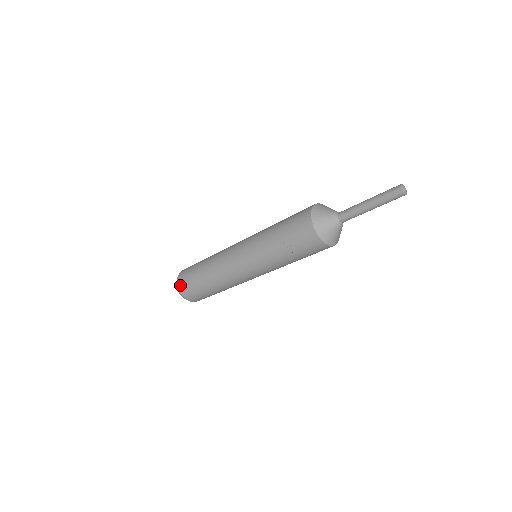
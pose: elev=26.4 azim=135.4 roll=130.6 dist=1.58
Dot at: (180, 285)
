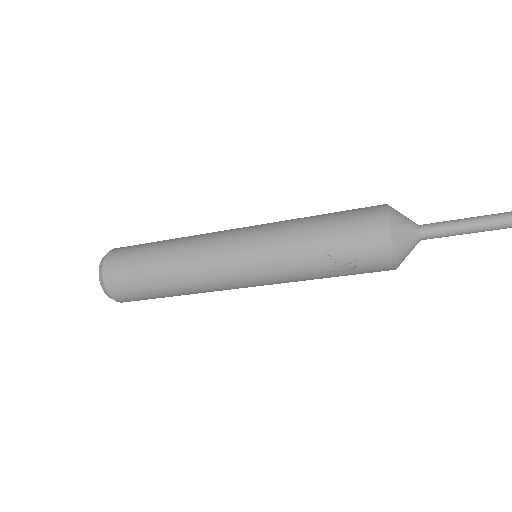
Dot at: (109, 280)
